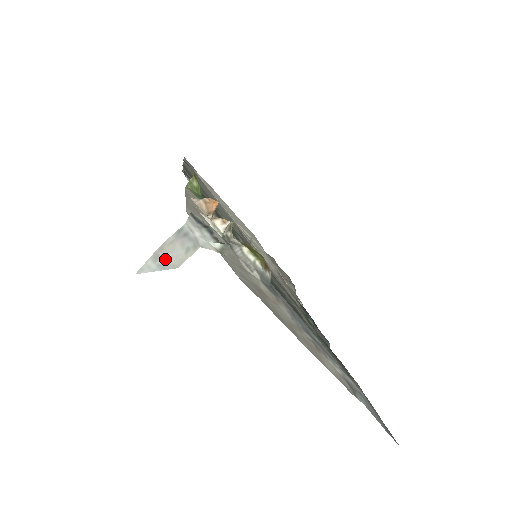
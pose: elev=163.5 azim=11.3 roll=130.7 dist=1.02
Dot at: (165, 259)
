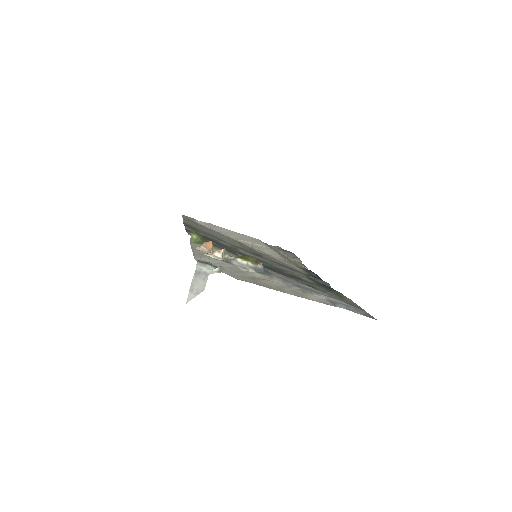
Dot at: (196, 289)
